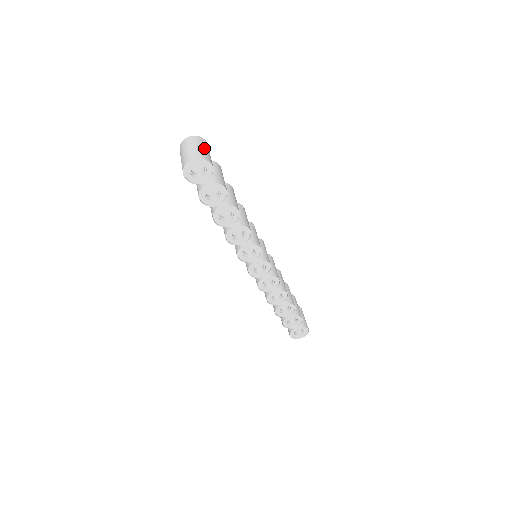
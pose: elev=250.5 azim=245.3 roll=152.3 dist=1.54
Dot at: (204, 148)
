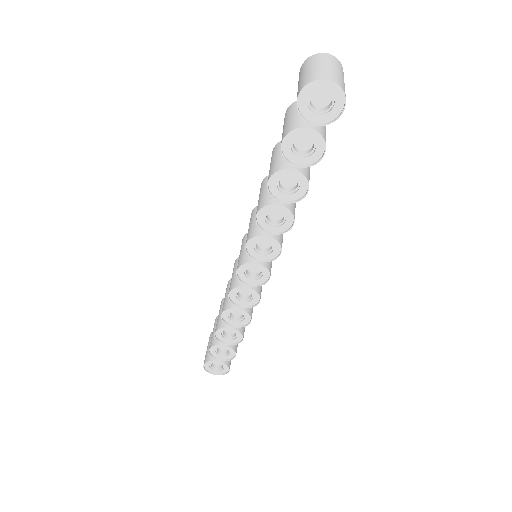
Dot at: (344, 83)
